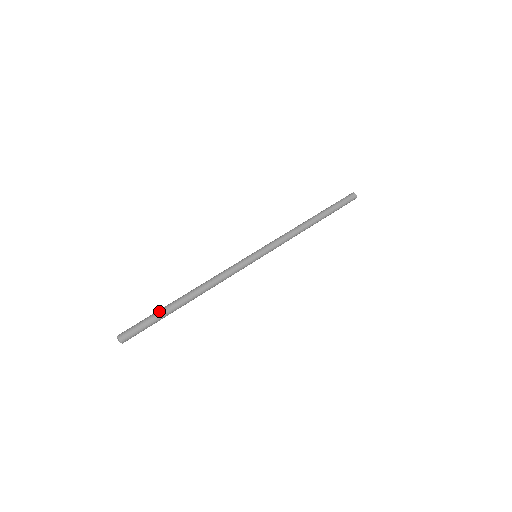
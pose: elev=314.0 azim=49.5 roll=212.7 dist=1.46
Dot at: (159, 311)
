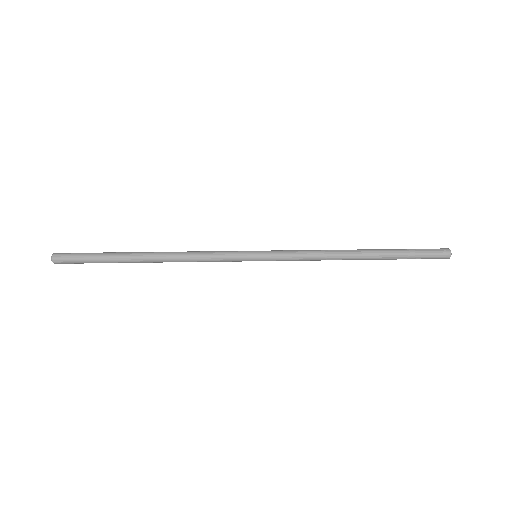
Dot at: (107, 254)
